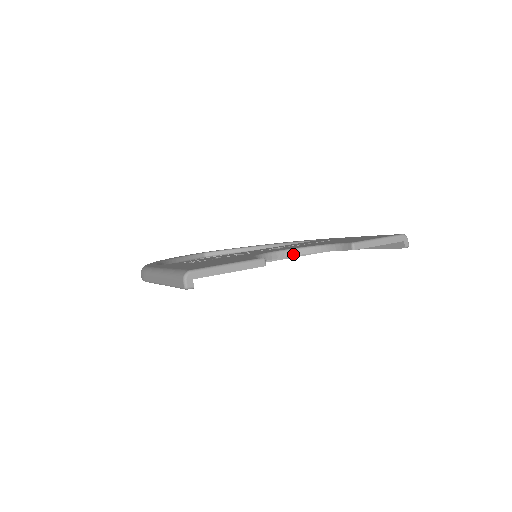
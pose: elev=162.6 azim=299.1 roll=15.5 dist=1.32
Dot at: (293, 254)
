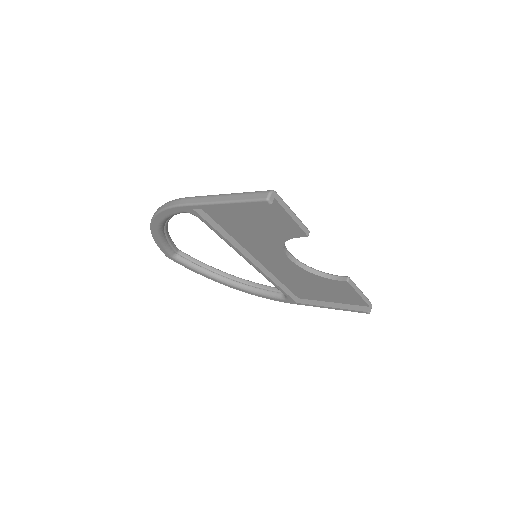
Dot at: (297, 263)
